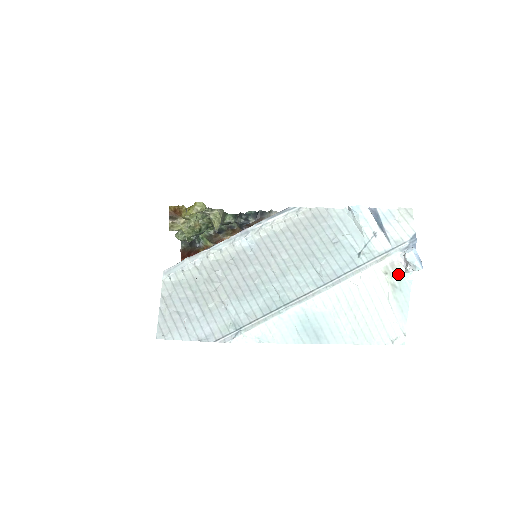
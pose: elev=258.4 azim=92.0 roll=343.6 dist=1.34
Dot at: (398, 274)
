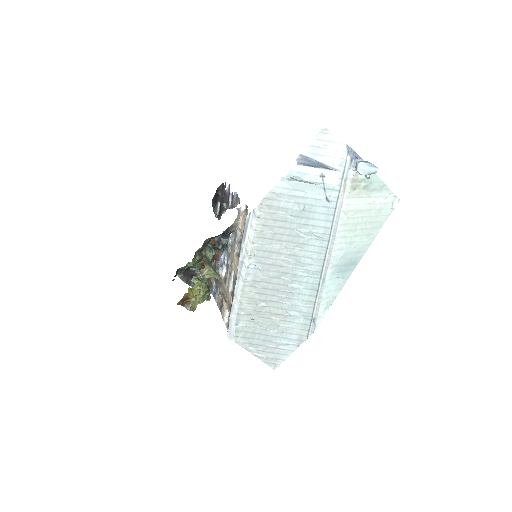
Dot at: (361, 179)
